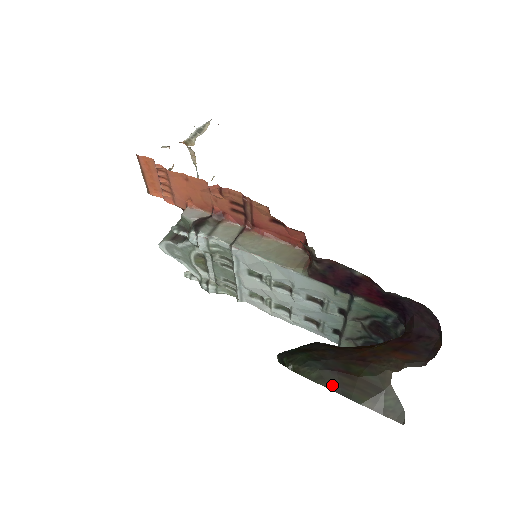
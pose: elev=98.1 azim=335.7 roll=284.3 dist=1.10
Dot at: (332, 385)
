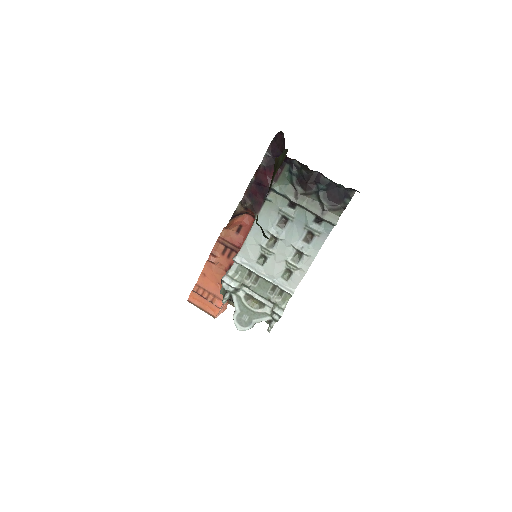
Dot at: occluded
